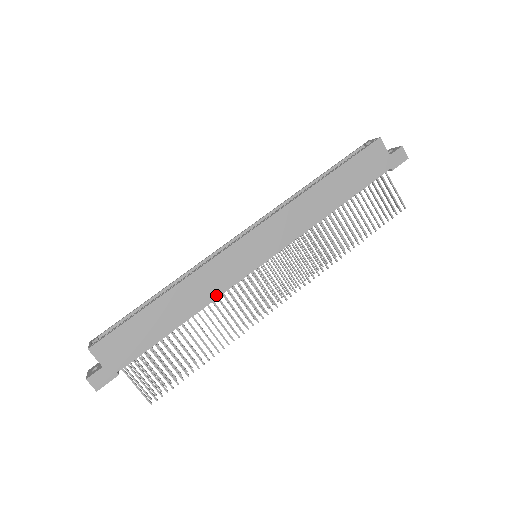
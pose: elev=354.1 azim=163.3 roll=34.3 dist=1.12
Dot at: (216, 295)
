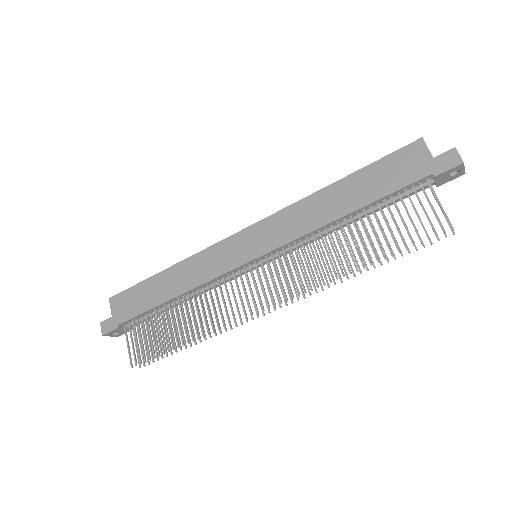
Dot at: (204, 281)
